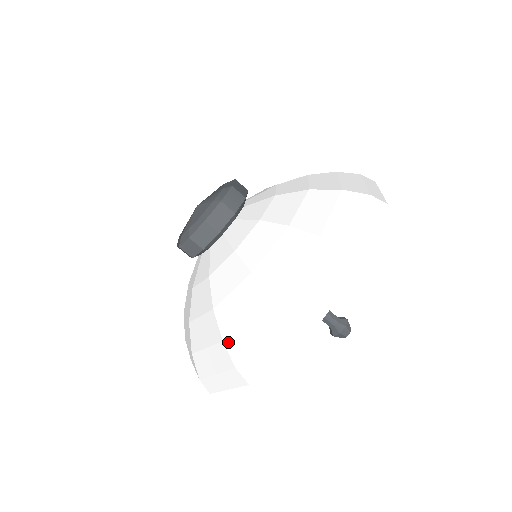
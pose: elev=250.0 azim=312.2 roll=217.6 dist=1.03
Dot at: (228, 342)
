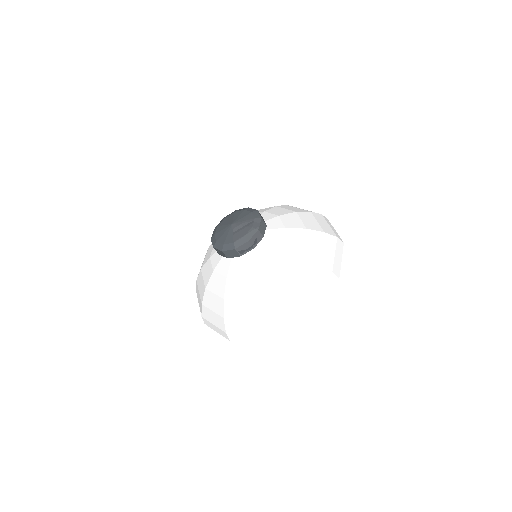
Dot at: (298, 294)
